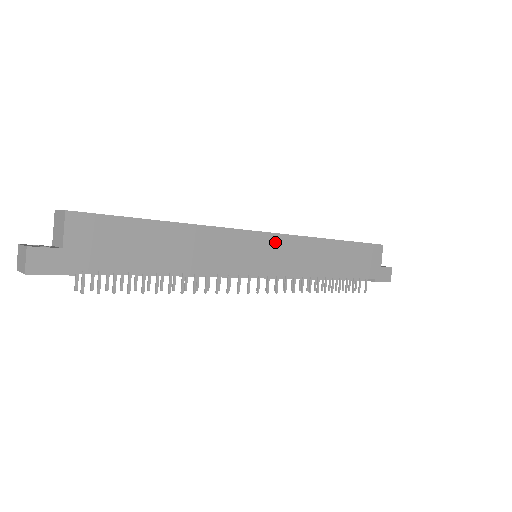
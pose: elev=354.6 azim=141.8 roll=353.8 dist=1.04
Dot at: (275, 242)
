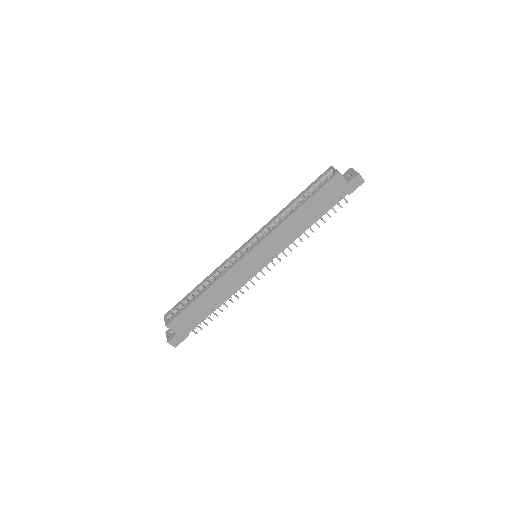
Dot at: (258, 250)
